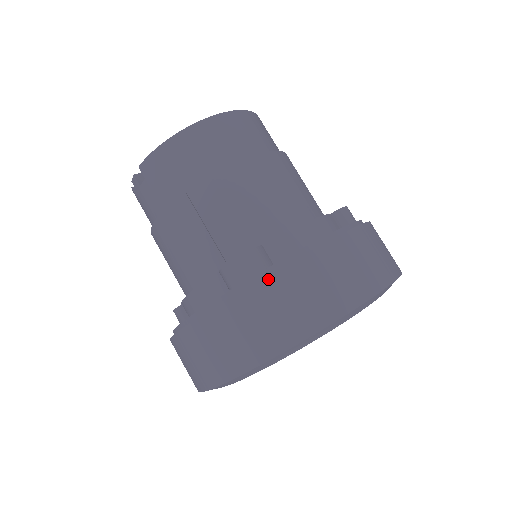
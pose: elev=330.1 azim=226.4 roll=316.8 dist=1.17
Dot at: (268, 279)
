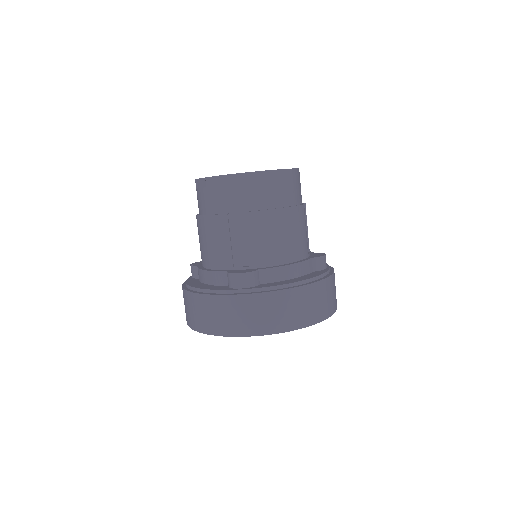
Dot at: (251, 296)
